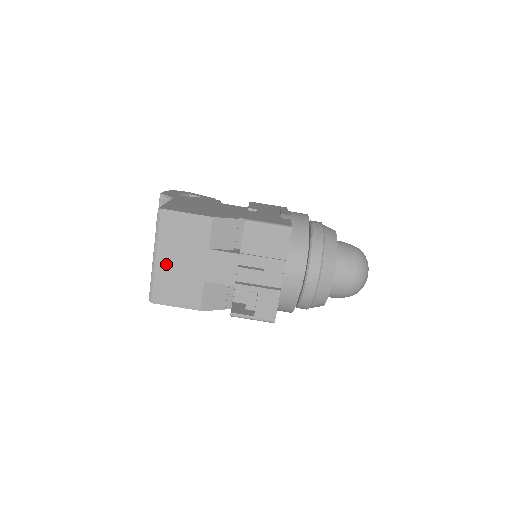
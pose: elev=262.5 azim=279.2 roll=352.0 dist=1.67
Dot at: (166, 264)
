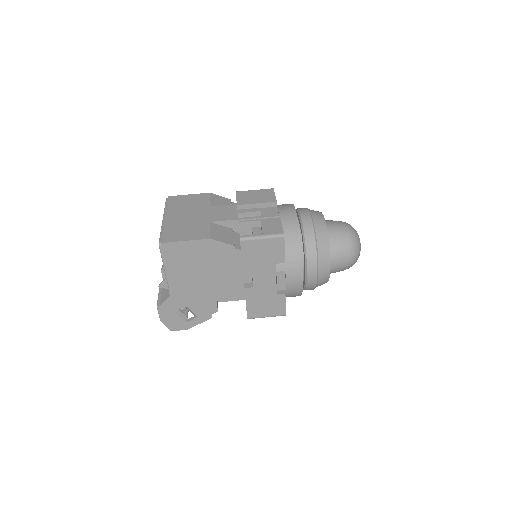
Dot at: (174, 220)
